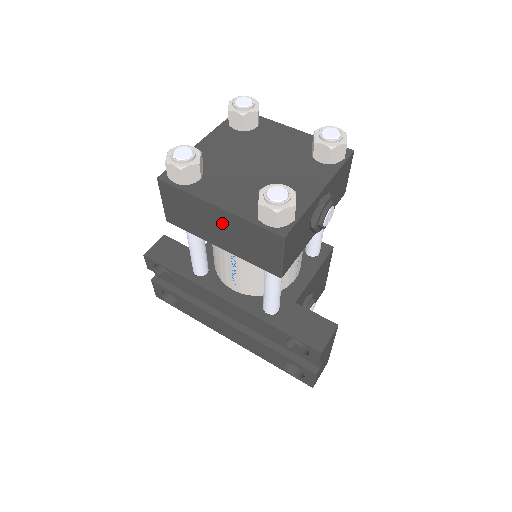
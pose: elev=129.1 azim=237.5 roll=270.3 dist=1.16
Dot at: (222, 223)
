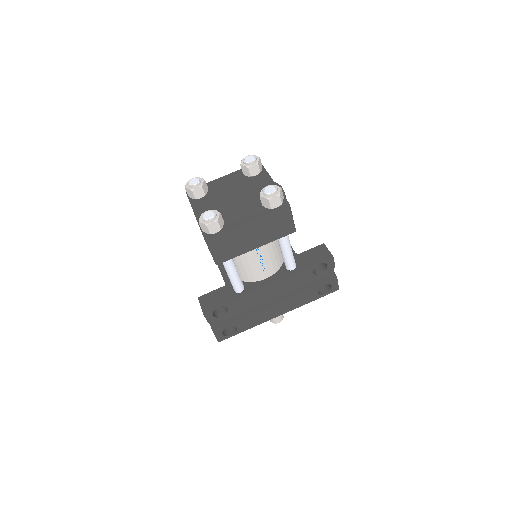
Dot at: (253, 230)
